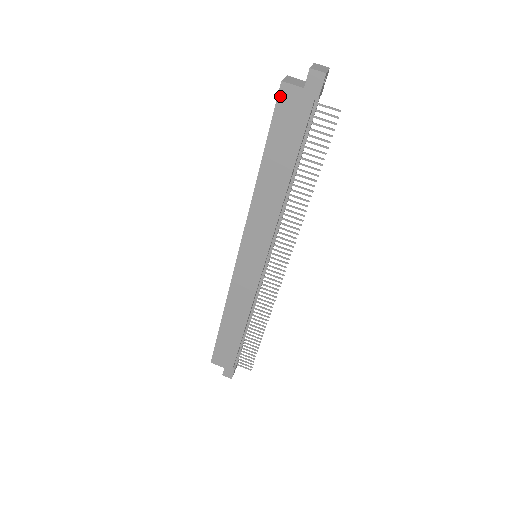
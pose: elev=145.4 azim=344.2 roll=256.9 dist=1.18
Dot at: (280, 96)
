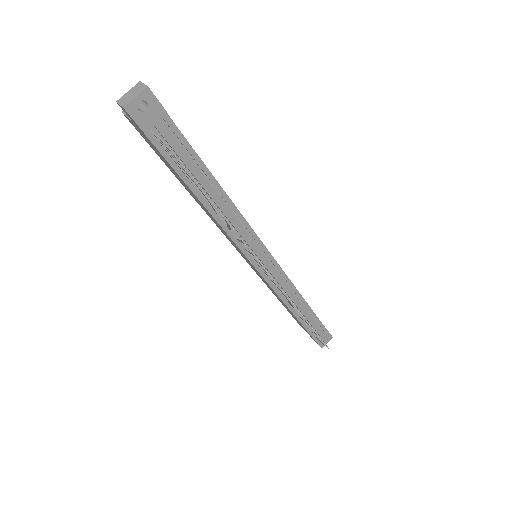
Dot at: occluded
